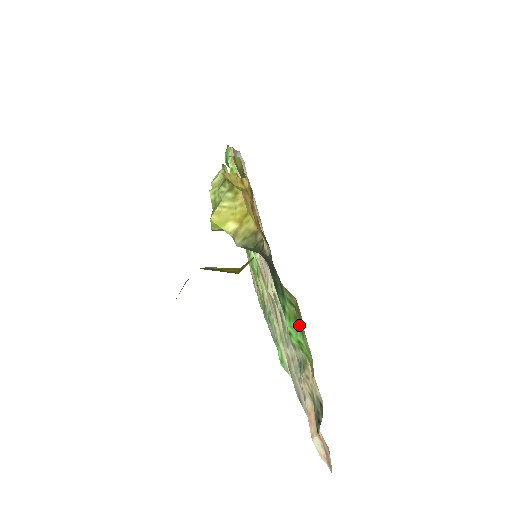
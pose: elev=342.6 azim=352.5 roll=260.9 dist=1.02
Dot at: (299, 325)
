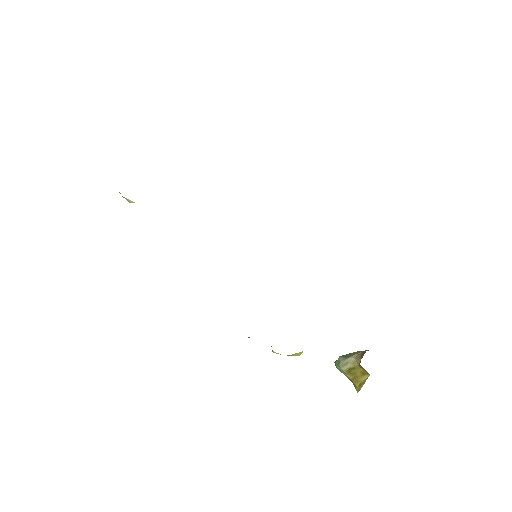
Dot at: occluded
